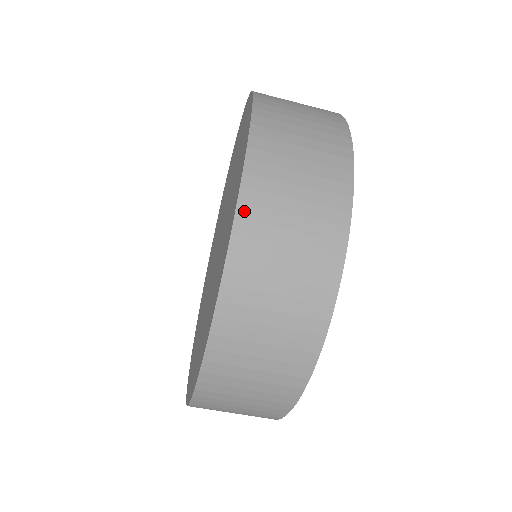
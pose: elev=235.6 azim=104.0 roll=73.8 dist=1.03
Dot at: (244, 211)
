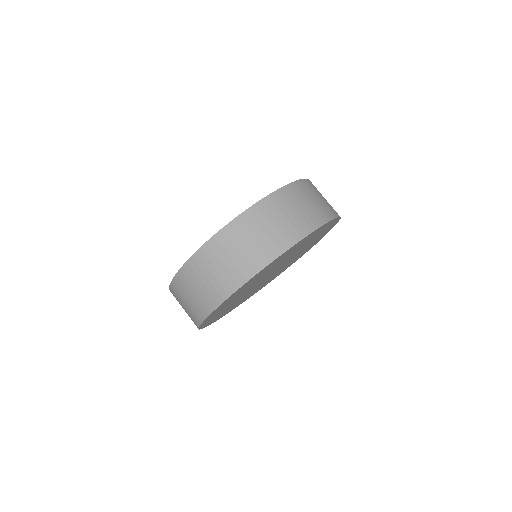
Dot at: (297, 184)
